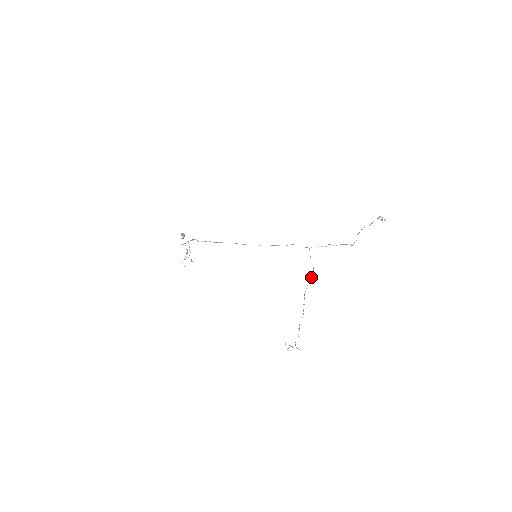
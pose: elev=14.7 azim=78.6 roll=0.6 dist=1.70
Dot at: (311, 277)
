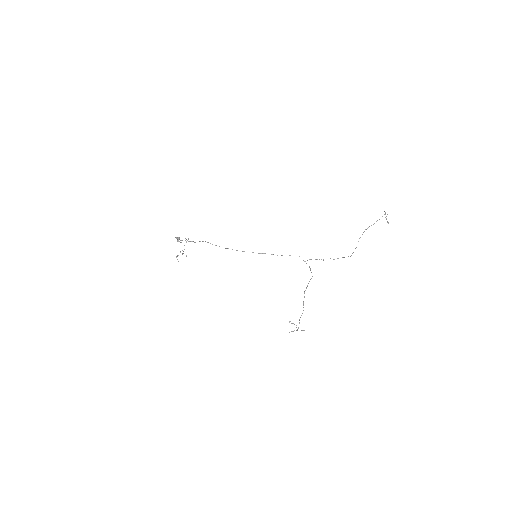
Dot at: occluded
